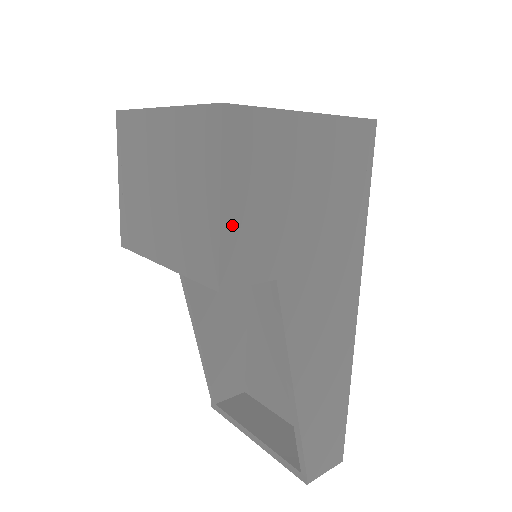
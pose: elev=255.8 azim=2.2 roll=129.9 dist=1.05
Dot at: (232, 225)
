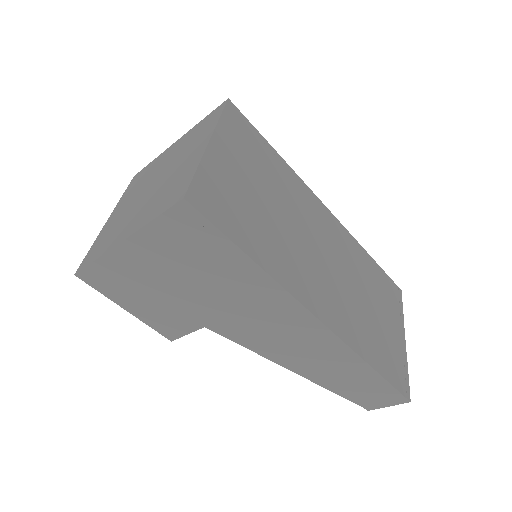
Dot at: (144, 316)
